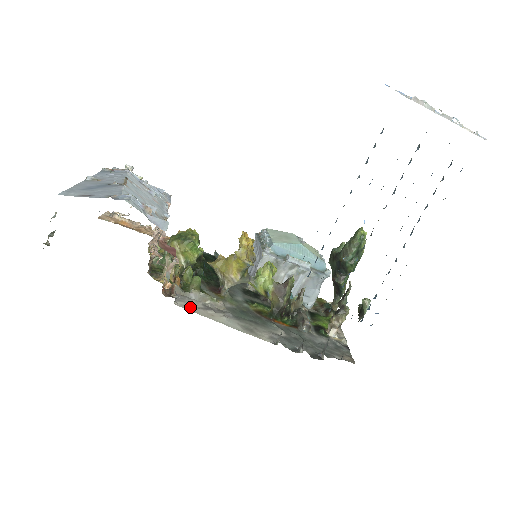
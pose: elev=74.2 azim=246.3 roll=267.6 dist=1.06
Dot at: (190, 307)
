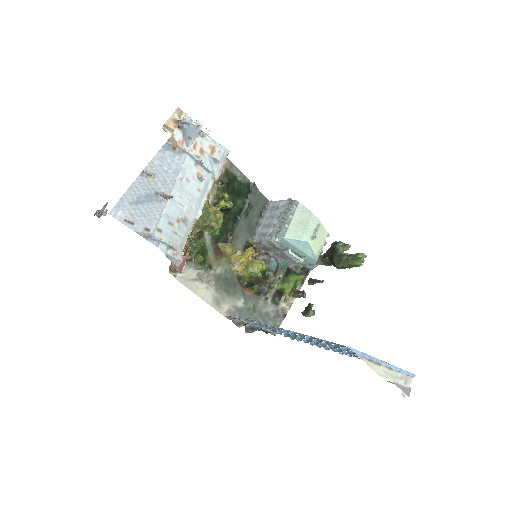
Dot at: (185, 279)
